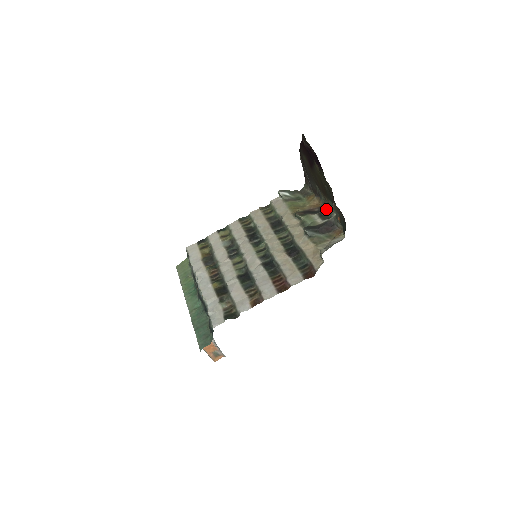
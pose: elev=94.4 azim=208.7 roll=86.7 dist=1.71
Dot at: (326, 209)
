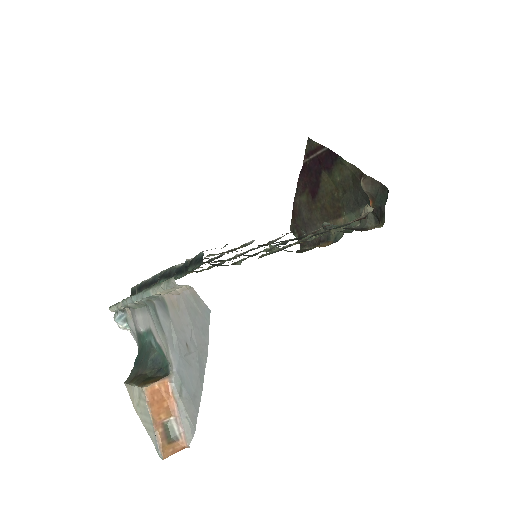
Dot at: (343, 230)
